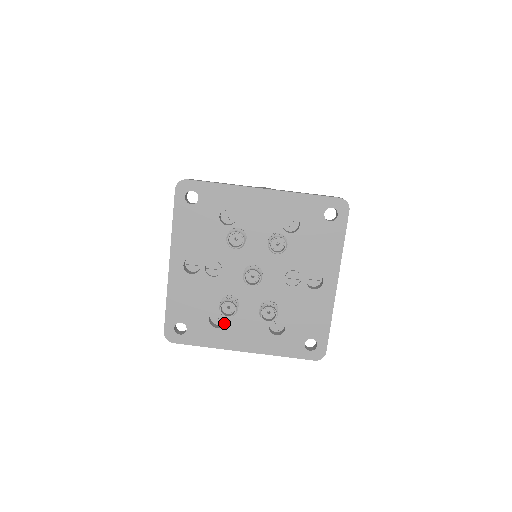
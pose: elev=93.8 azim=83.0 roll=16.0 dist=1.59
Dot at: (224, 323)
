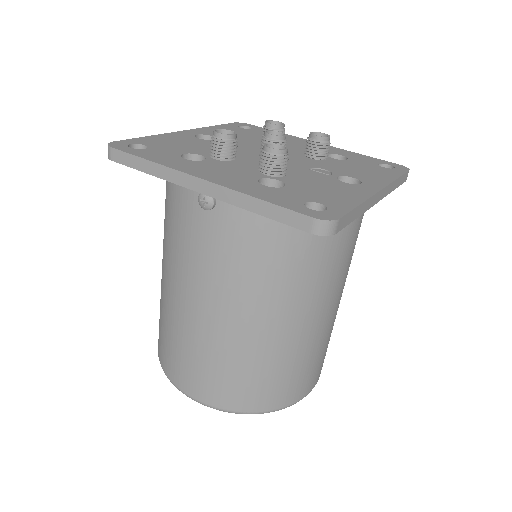
Dot at: (199, 163)
